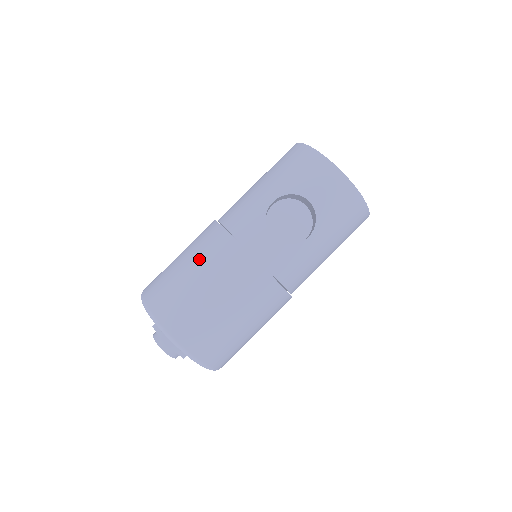
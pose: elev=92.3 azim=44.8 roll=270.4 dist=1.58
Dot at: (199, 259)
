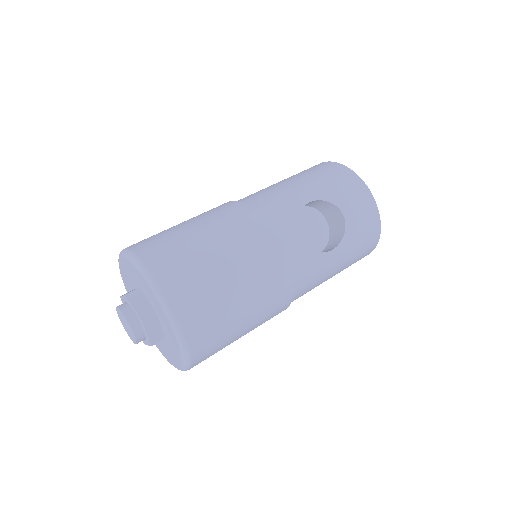
Dot at: (221, 231)
